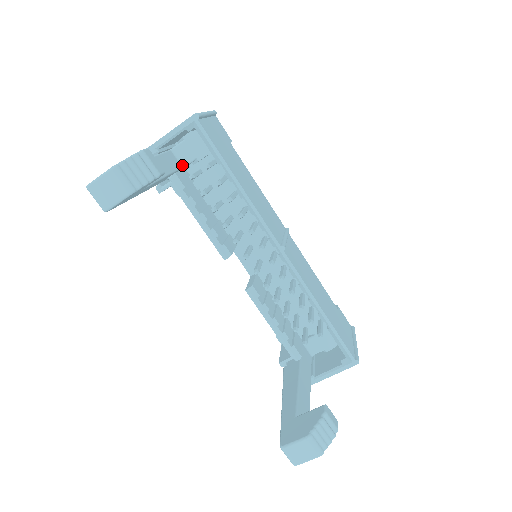
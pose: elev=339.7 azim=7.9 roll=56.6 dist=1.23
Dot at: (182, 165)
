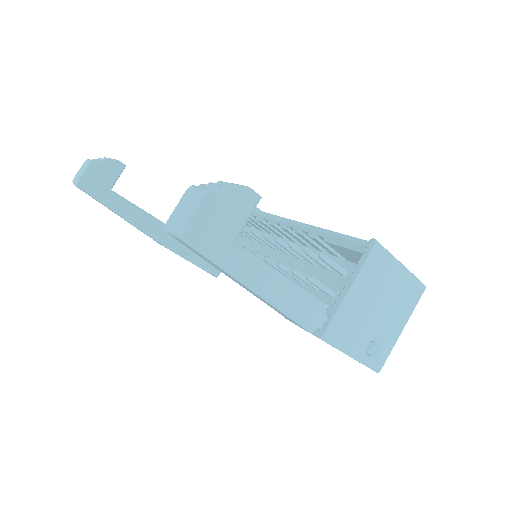
Dot at: occluded
